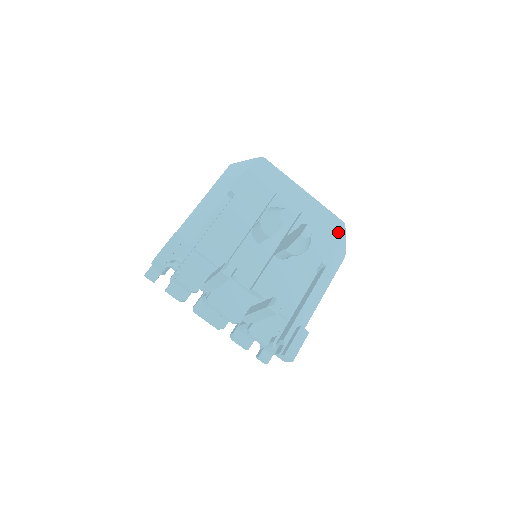
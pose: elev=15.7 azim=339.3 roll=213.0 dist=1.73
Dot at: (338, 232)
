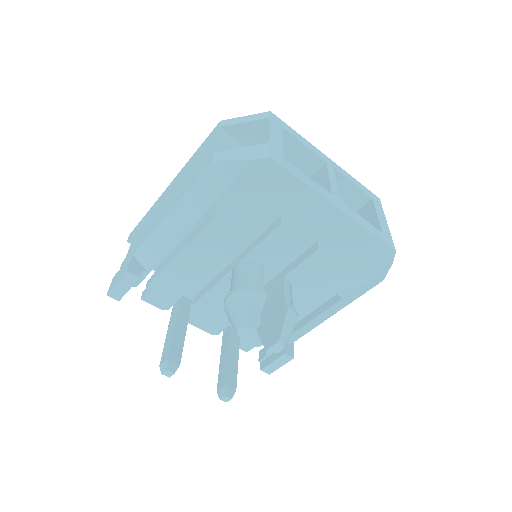
Dot at: (378, 262)
